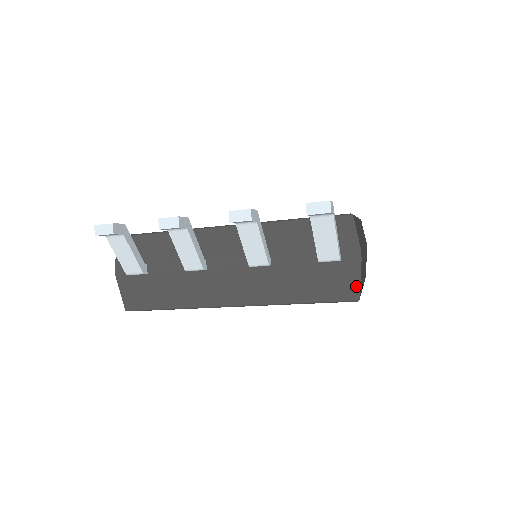
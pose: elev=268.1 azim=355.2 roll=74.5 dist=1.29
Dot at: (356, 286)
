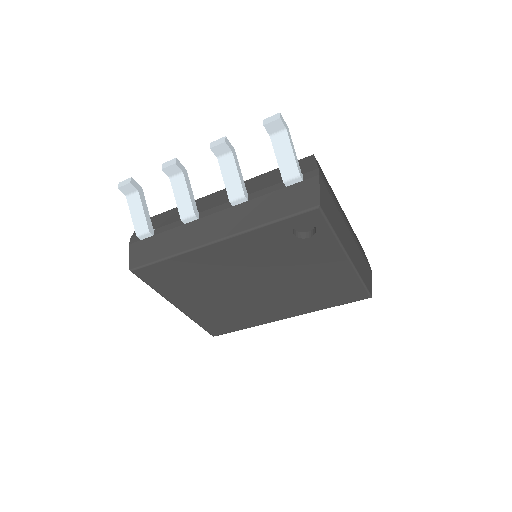
Dot at: (316, 195)
